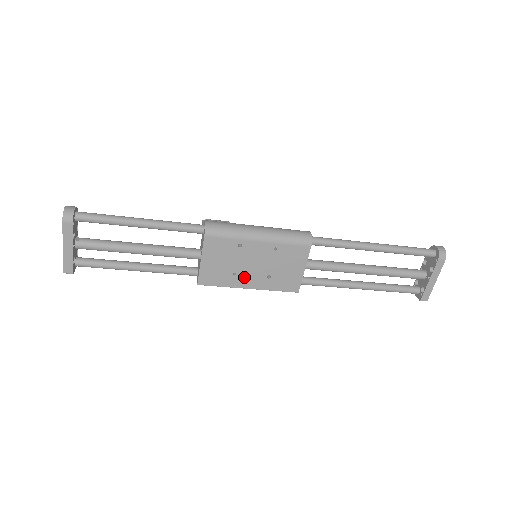
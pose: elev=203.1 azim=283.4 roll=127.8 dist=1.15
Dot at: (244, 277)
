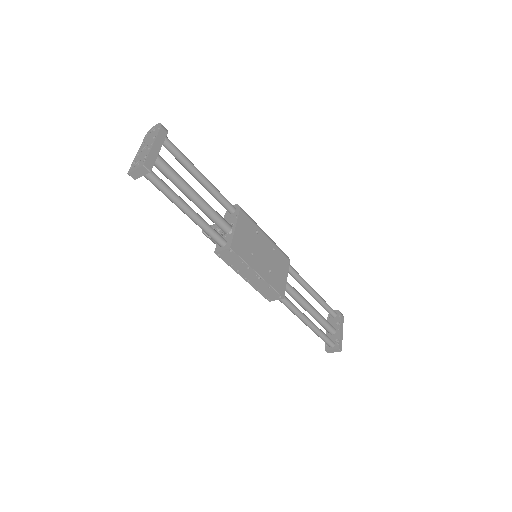
Dot at: (257, 261)
